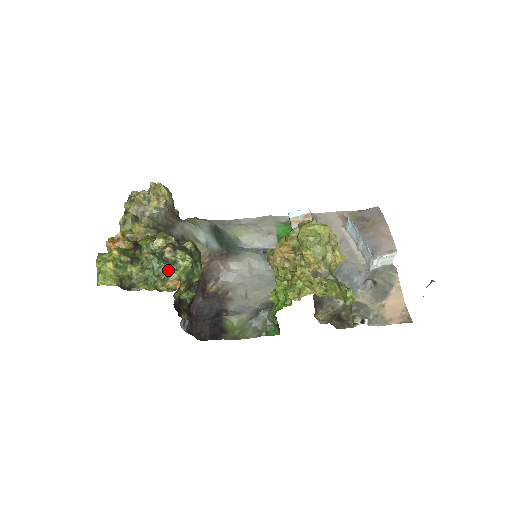
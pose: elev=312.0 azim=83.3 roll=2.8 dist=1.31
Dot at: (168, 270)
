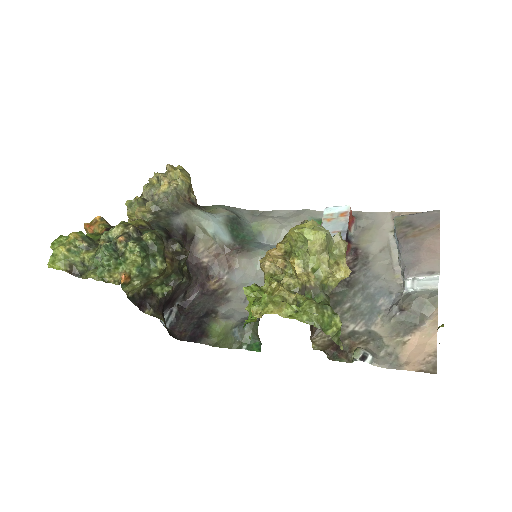
Dot at: (110, 261)
